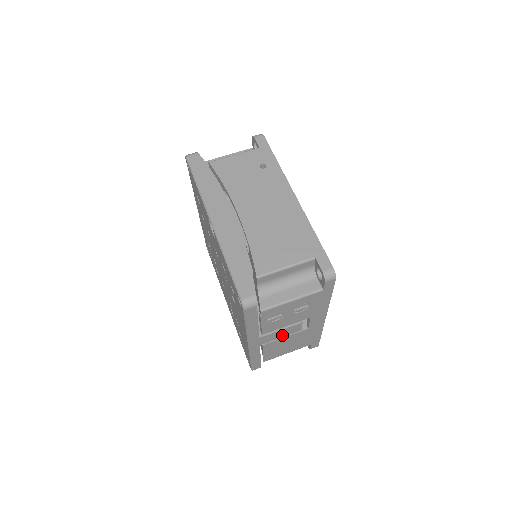
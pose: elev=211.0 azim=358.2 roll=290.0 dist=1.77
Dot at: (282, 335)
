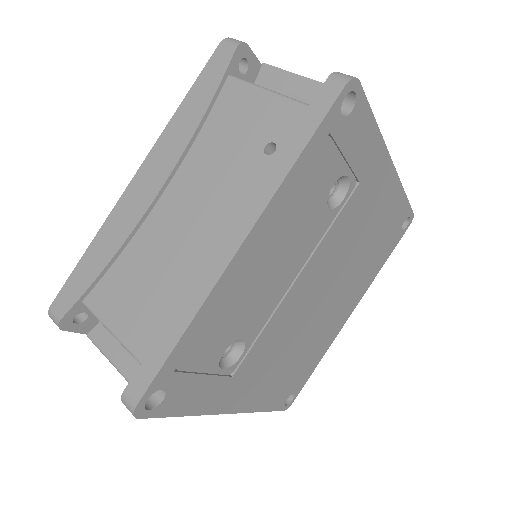
Dot at: occluded
